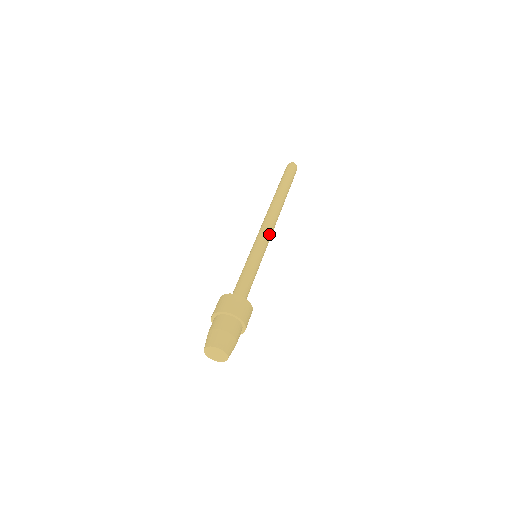
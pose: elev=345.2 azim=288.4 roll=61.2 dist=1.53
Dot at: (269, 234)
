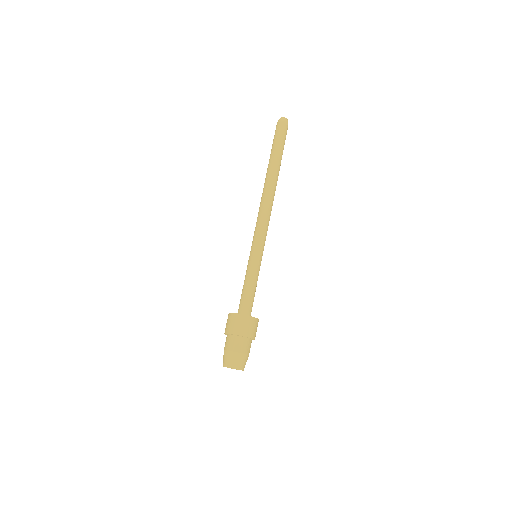
Dot at: (265, 228)
